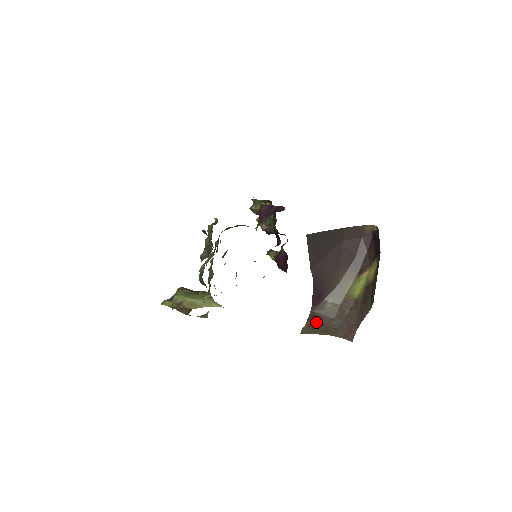
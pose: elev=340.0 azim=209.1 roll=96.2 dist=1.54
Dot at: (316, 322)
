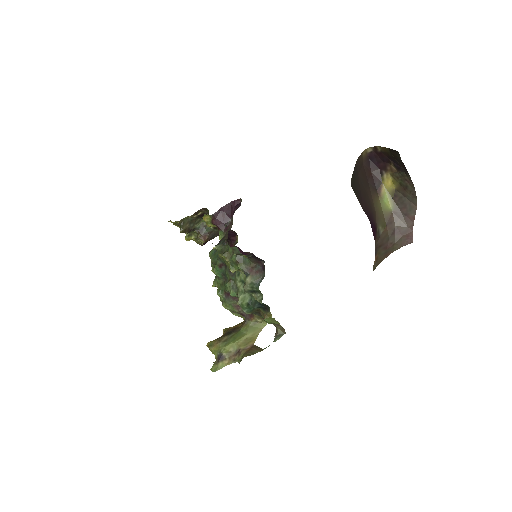
Dot at: (380, 251)
